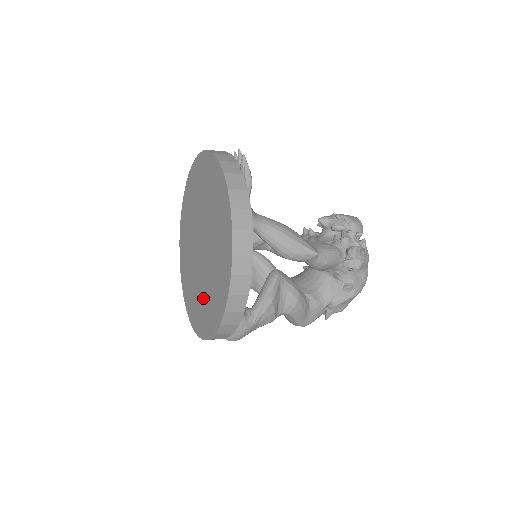
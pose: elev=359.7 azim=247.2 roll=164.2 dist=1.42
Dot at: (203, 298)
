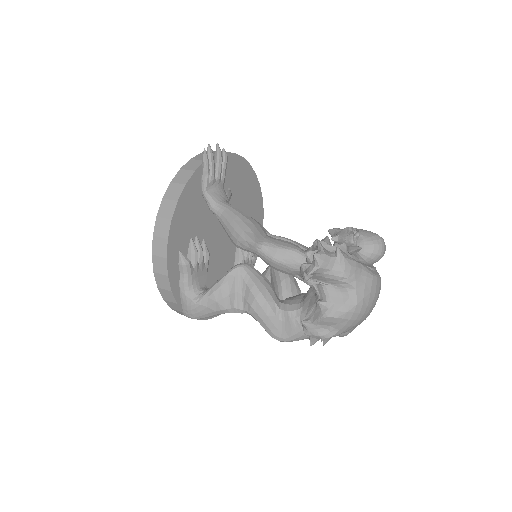
Dot at: occluded
